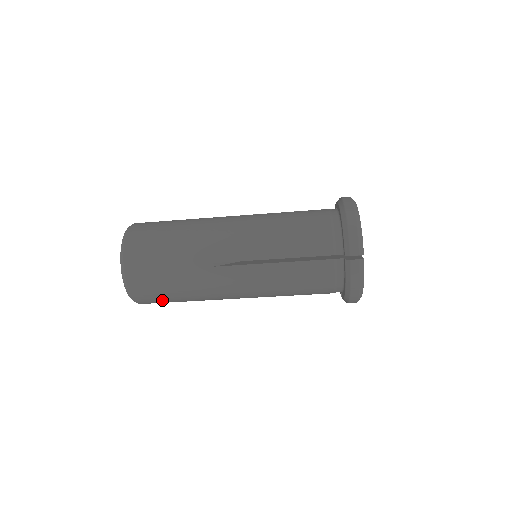
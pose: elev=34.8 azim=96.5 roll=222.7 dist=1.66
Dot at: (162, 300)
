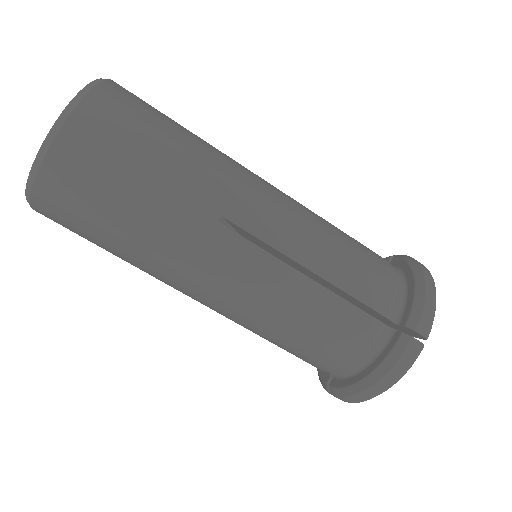
Dot at: (81, 220)
